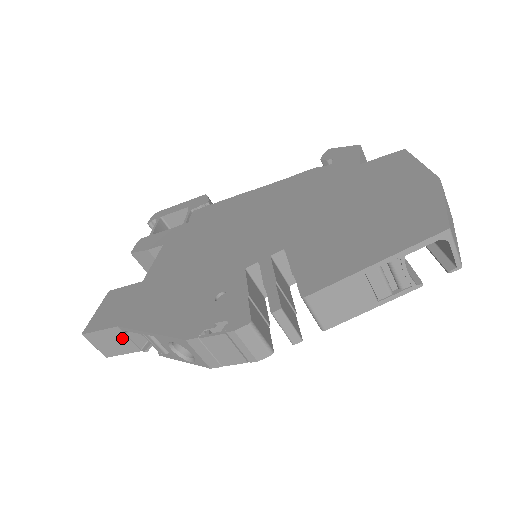
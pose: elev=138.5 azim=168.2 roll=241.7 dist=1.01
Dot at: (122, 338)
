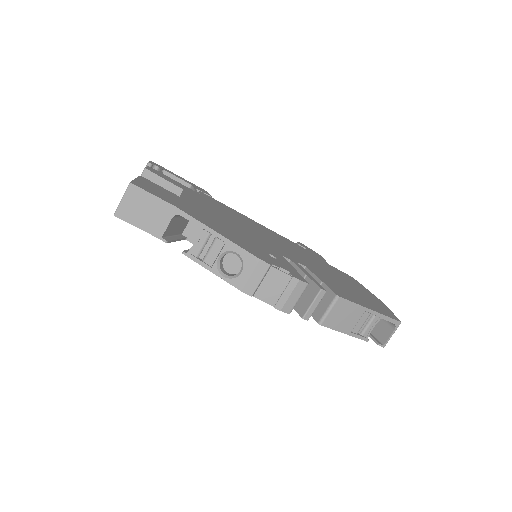
Dot at: (162, 216)
